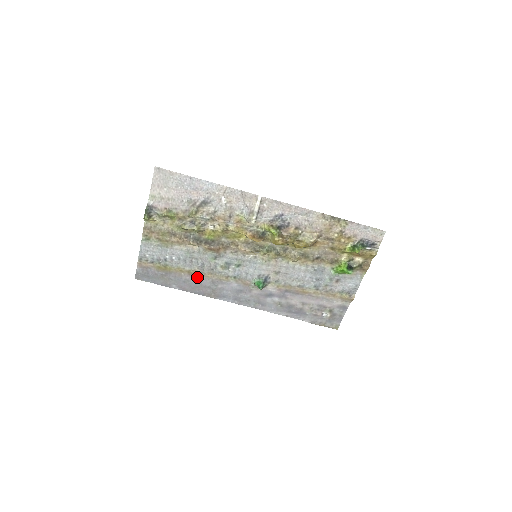
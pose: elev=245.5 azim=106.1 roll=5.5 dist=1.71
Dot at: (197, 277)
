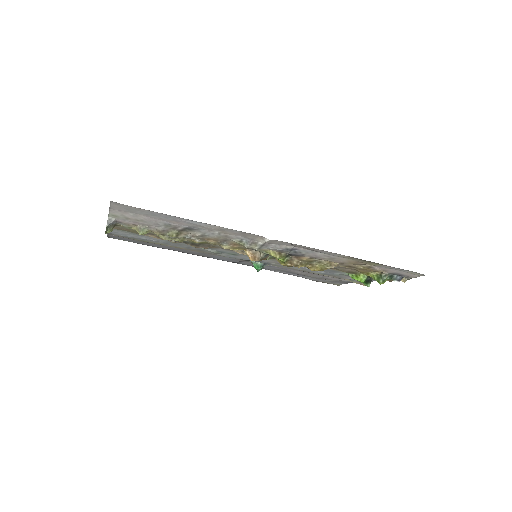
Dot at: (183, 249)
